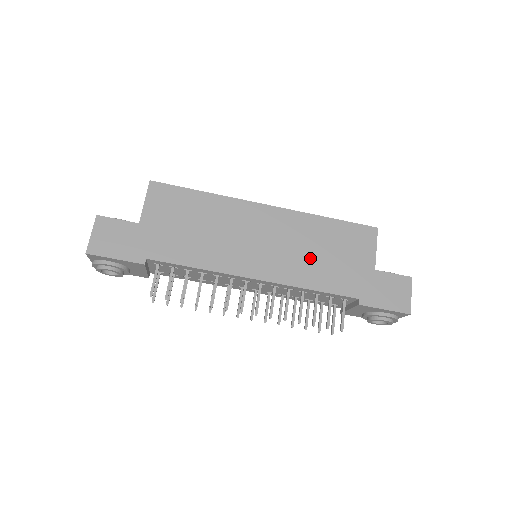
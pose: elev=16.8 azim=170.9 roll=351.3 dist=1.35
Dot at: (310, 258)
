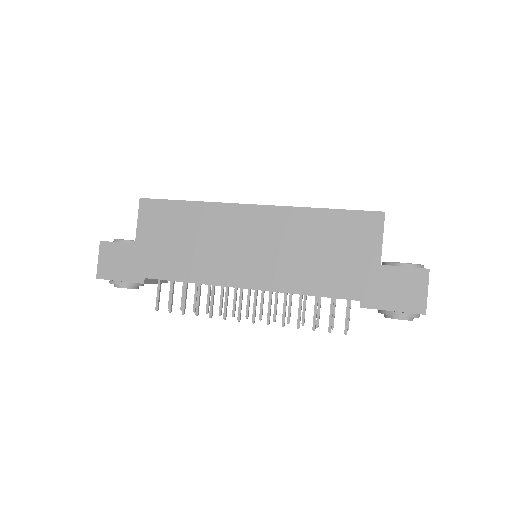
Dot at: (303, 259)
